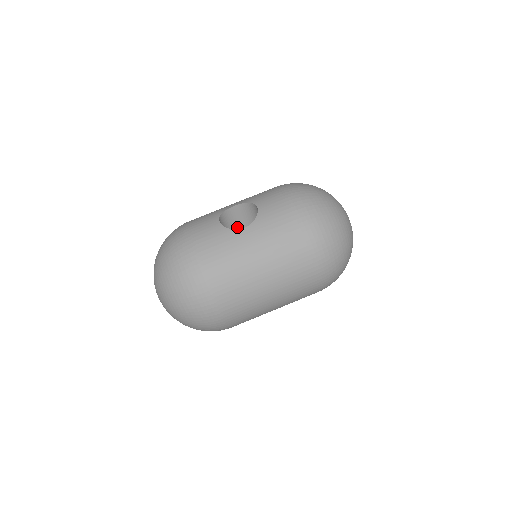
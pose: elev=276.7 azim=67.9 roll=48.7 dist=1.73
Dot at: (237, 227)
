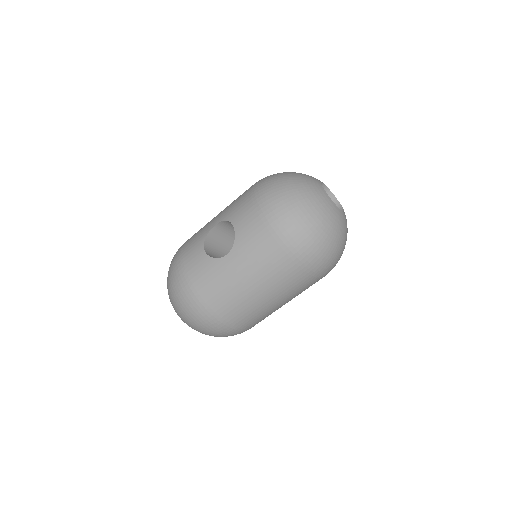
Dot at: (228, 237)
